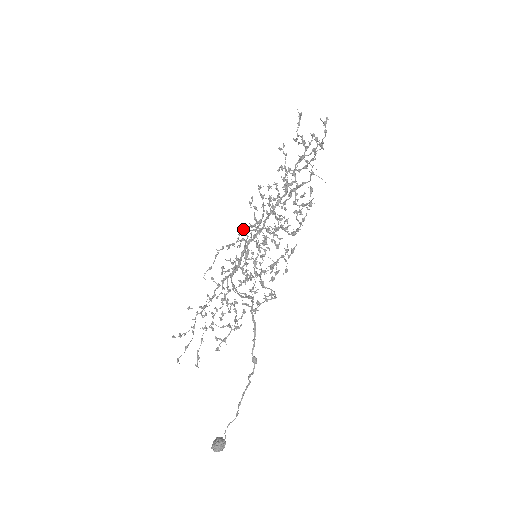
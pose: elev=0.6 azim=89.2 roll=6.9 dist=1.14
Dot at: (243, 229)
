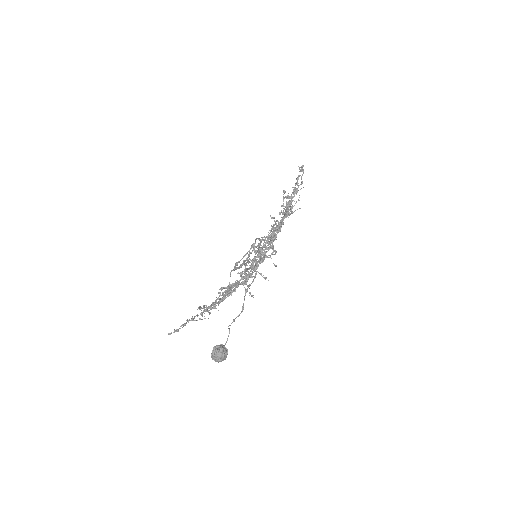
Dot at: (242, 277)
